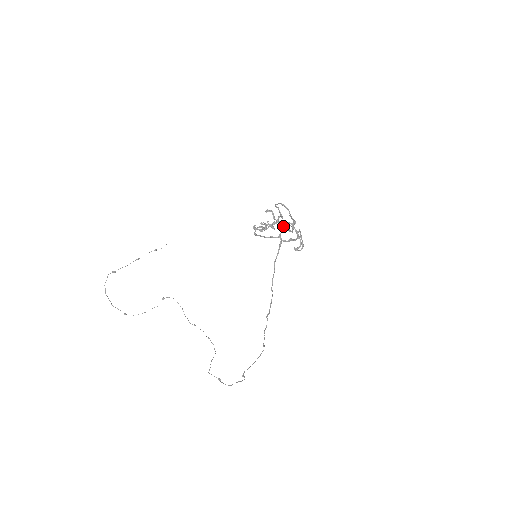
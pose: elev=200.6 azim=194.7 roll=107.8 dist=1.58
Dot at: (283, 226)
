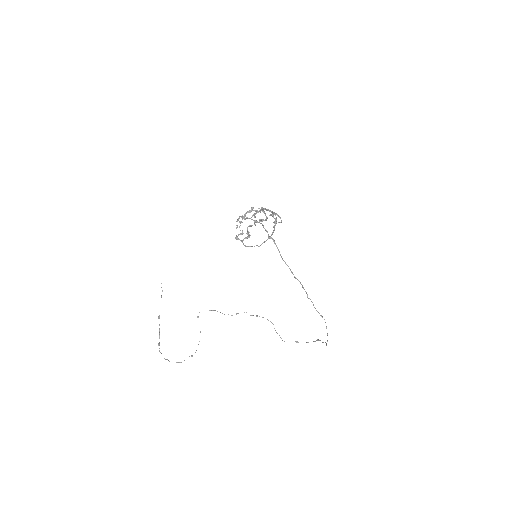
Dot at: occluded
